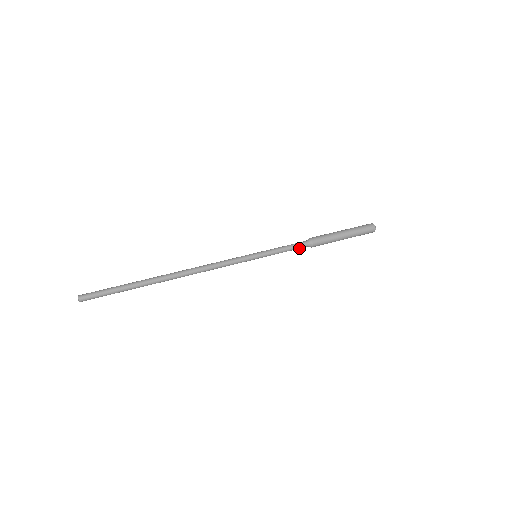
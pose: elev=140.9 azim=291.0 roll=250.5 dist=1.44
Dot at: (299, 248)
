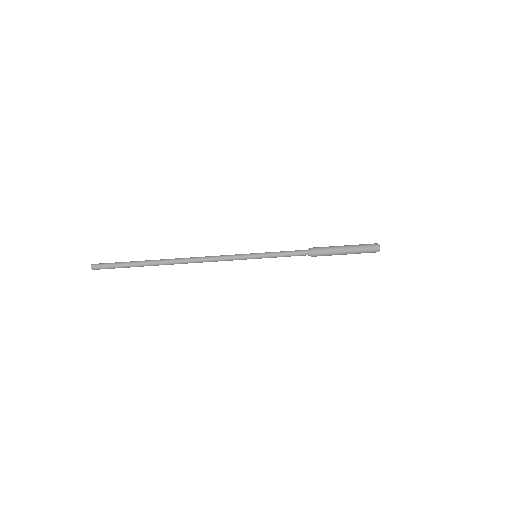
Dot at: (299, 253)
